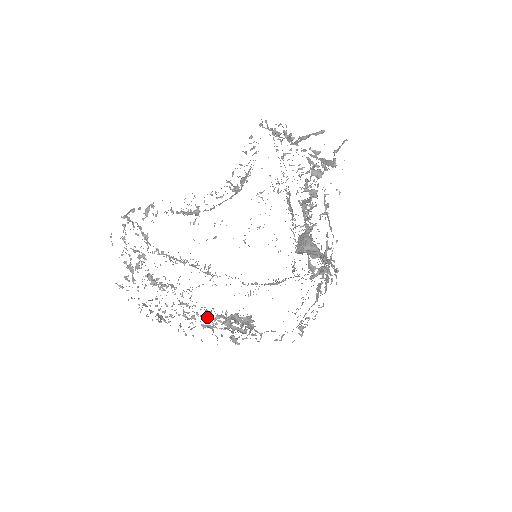
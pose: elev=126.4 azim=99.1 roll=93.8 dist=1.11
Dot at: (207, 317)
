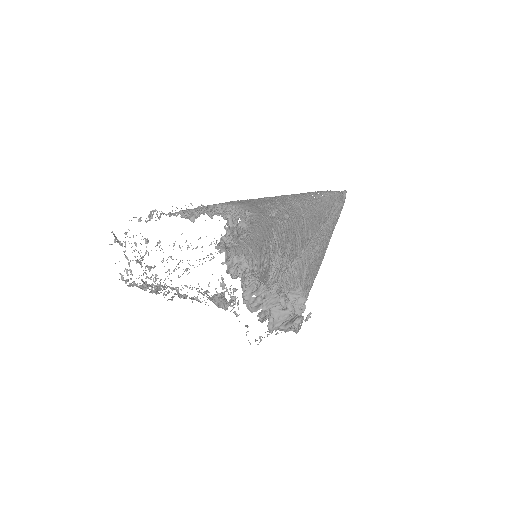
Dot at: (198, 291)
